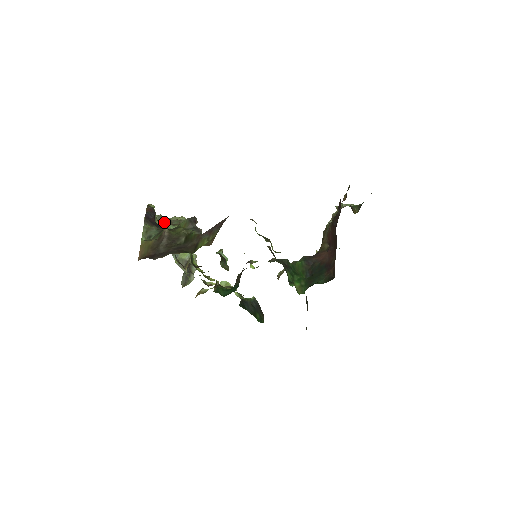
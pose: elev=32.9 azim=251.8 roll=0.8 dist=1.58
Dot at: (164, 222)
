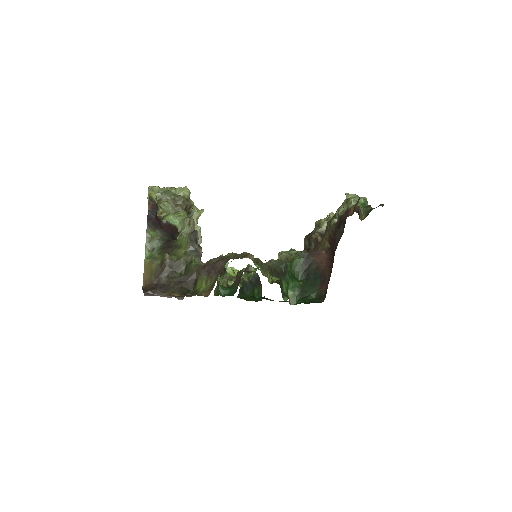
Dot at: (167, 203)
